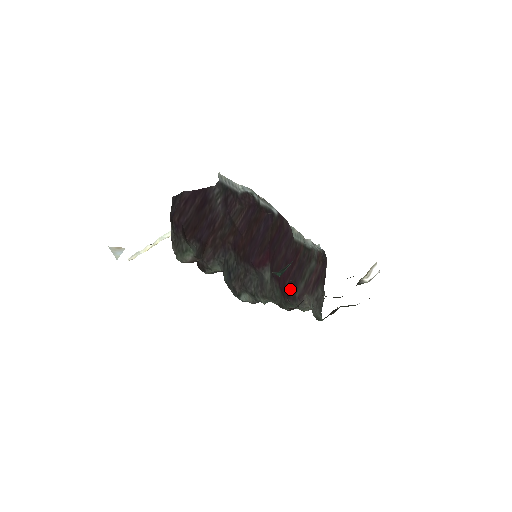
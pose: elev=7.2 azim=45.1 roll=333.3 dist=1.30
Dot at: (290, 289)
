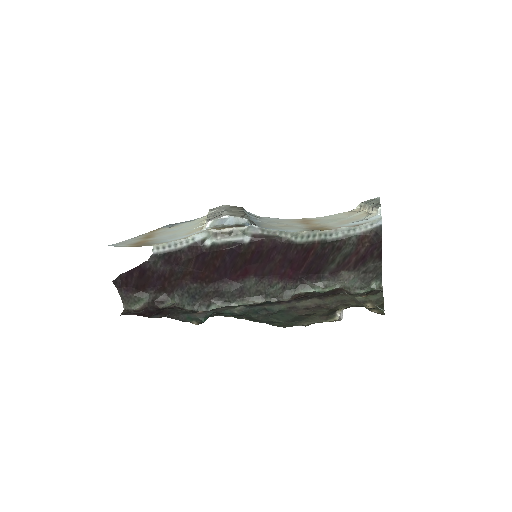
Dot at: (311, 272)
